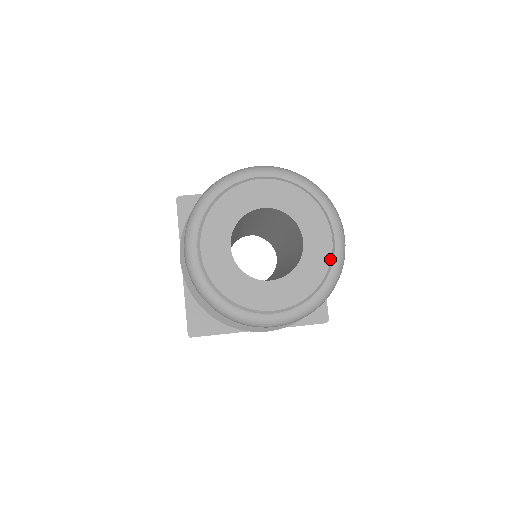
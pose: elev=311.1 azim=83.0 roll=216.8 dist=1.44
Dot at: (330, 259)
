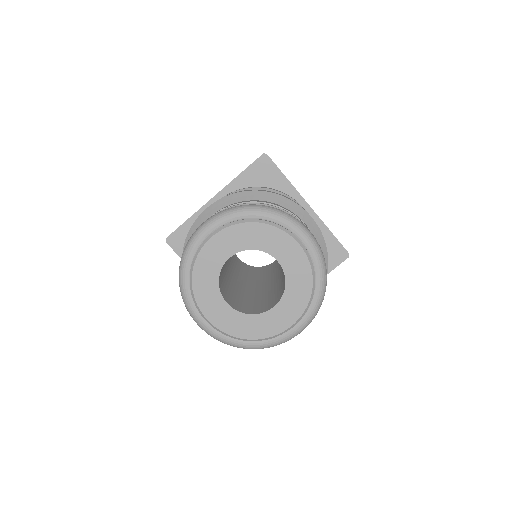
Dot at: (308, 261)
